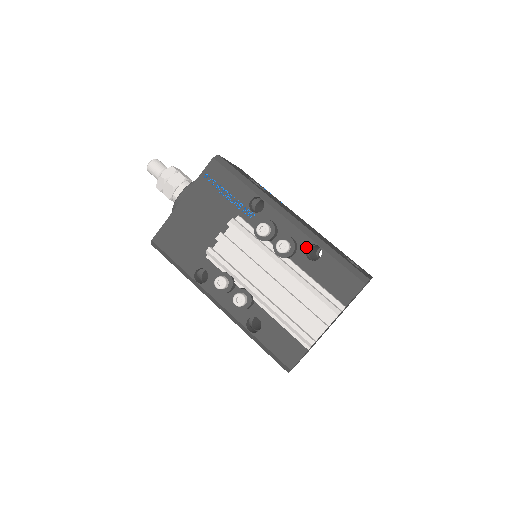
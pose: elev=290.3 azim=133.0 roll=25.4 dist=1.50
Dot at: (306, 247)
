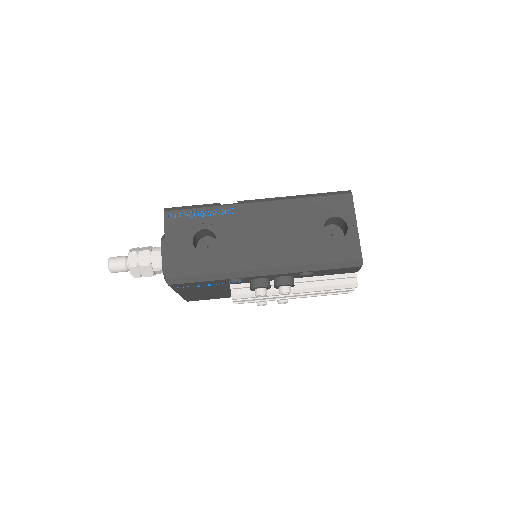
Dot at: (298, 274)
